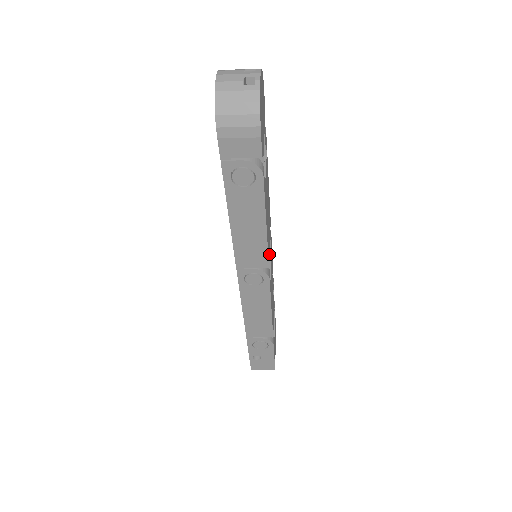
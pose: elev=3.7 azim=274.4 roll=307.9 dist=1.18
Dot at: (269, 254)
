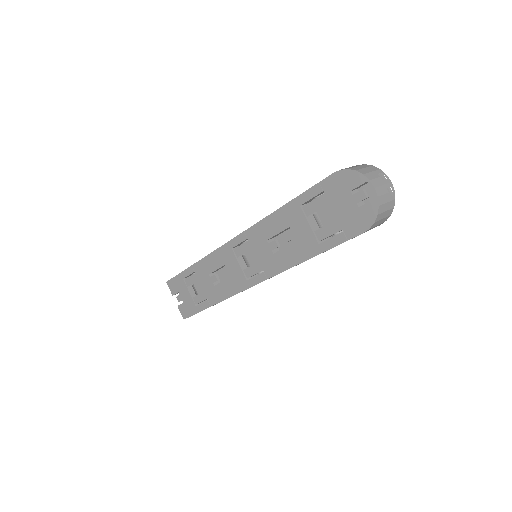
Dot at: occluded
